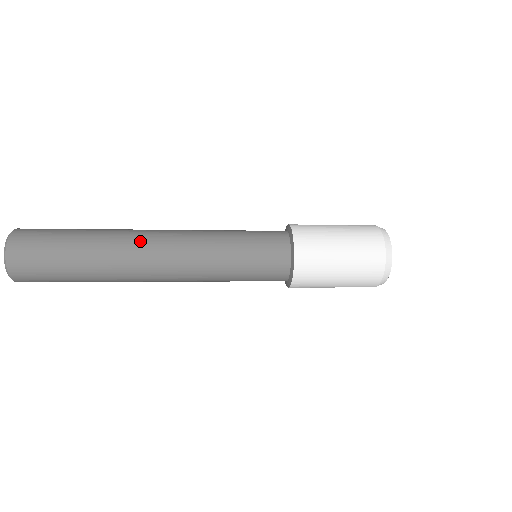
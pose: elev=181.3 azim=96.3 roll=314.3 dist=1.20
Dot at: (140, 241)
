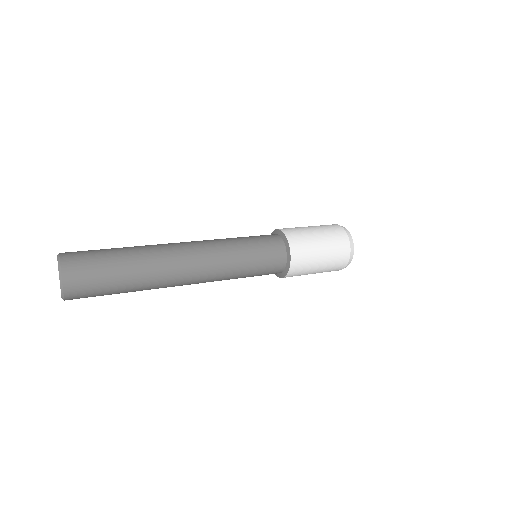
Dot at: (169, 244)
